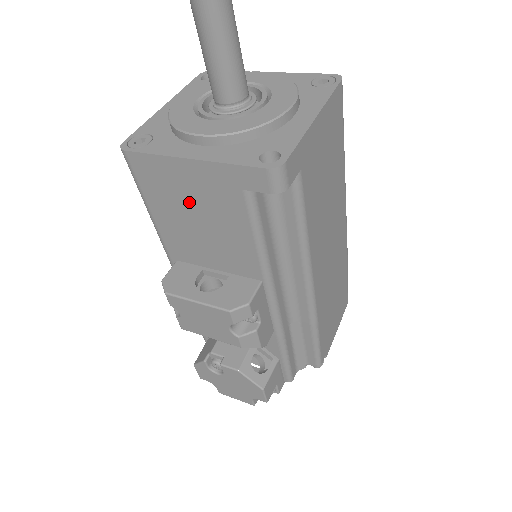
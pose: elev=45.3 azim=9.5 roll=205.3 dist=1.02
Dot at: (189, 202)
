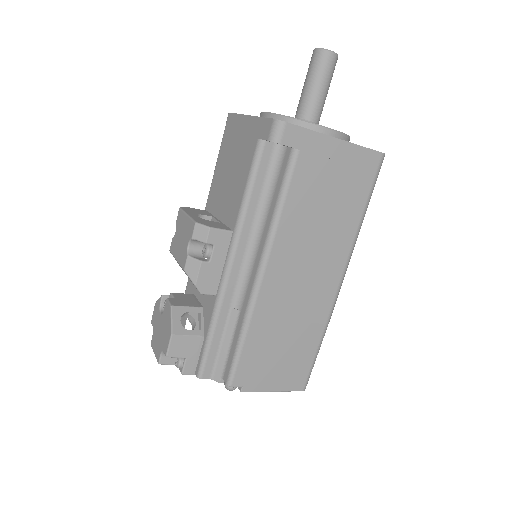
Dot at: (234, 152)
